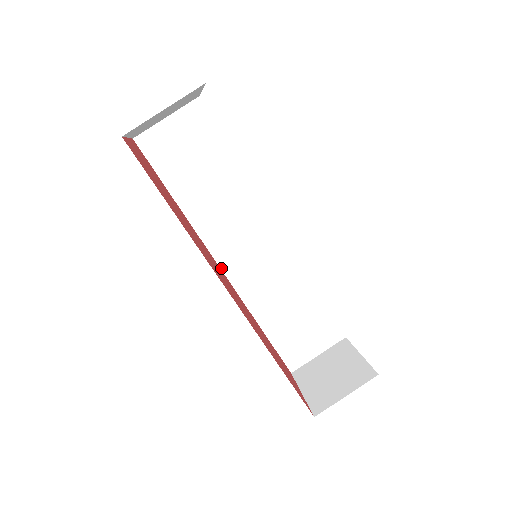
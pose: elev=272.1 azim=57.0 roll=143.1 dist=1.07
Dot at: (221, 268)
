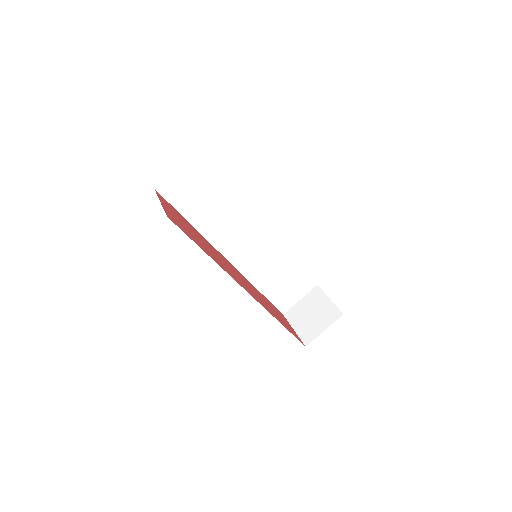
Dot at: (228, 260)
